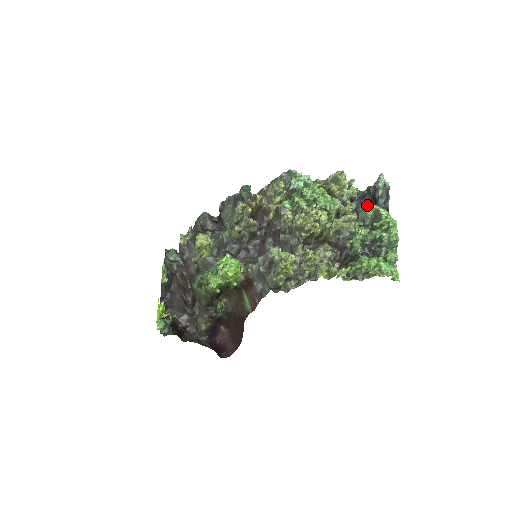
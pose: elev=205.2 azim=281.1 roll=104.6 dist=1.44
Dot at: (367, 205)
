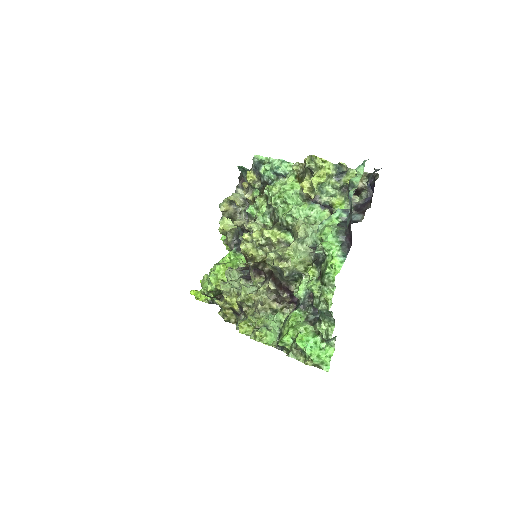
Dot at: (322, 228)
